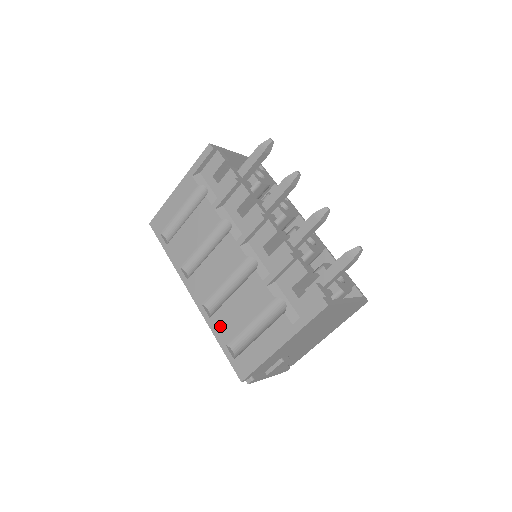
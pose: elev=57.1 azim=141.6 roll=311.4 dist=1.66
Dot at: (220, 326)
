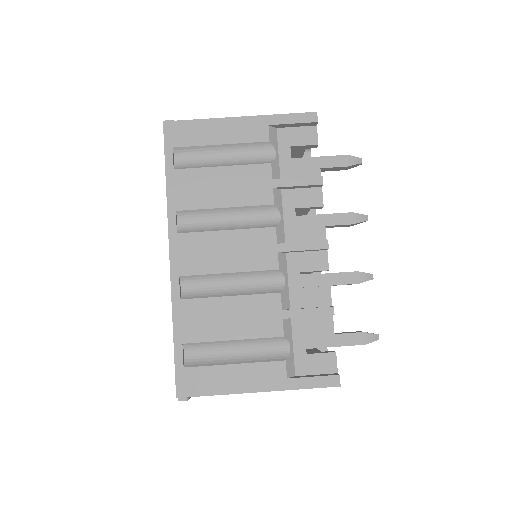
Dot at: (189, 319)
